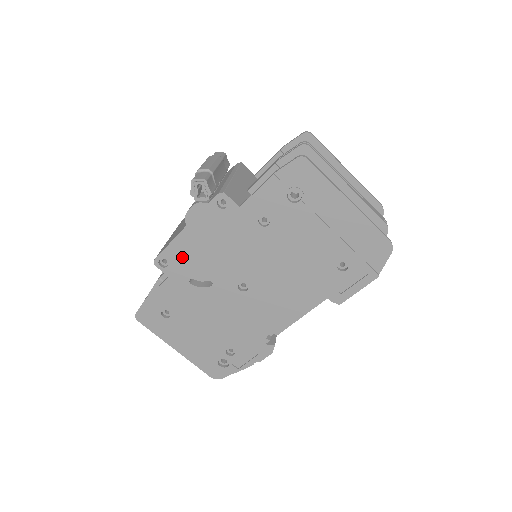
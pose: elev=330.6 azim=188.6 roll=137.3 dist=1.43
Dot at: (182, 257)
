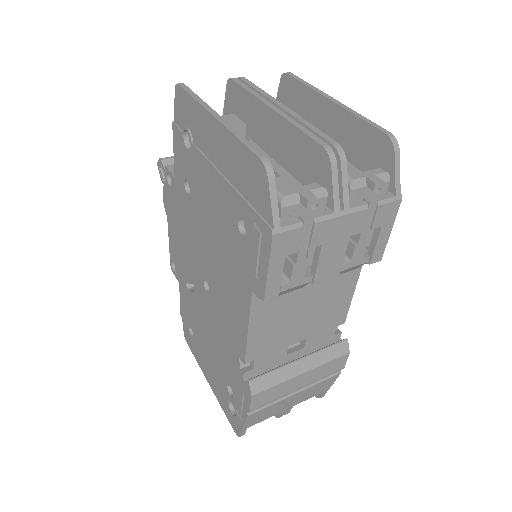
Dot at: (176, 256)
